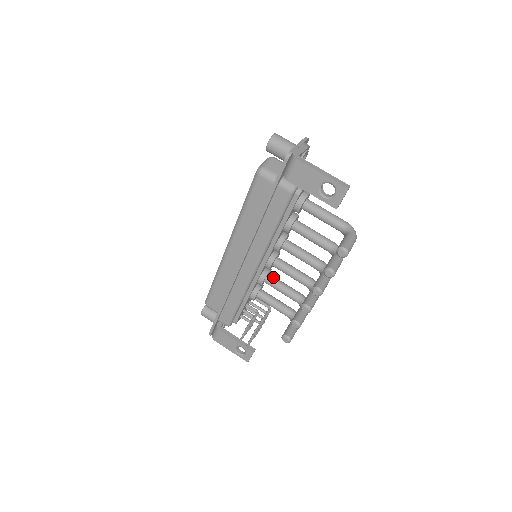
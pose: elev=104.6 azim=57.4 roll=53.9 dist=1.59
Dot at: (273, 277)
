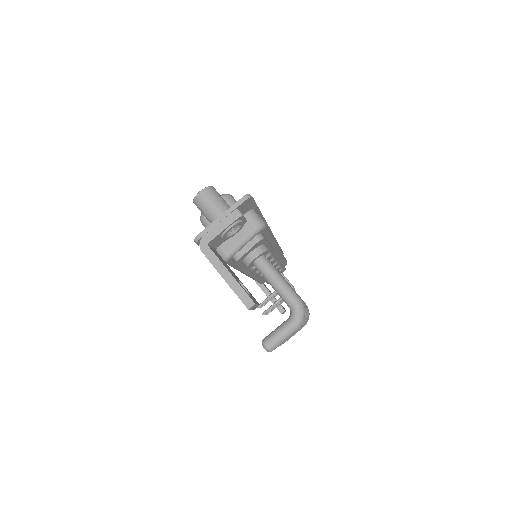
Dot at: occluded
